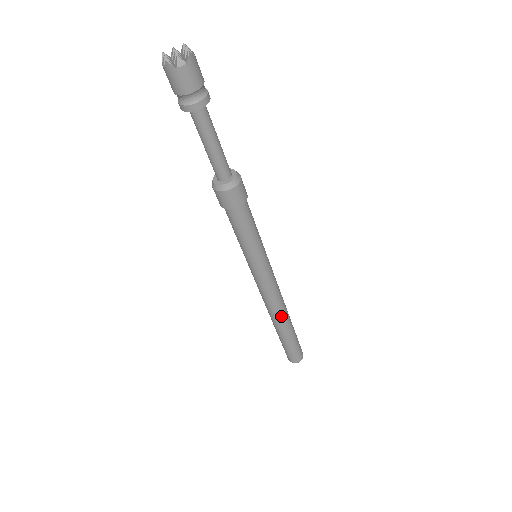
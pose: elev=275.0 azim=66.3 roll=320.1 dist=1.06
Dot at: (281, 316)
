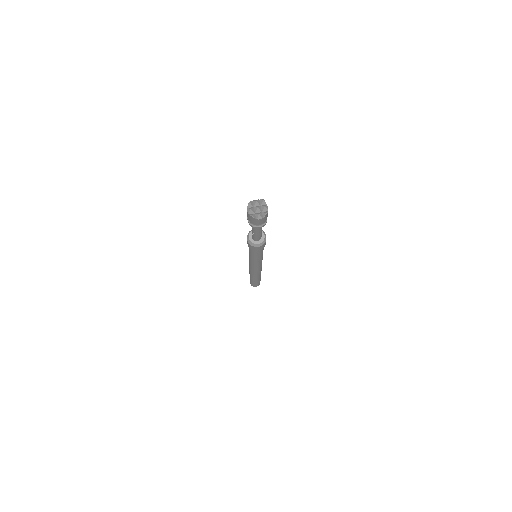
Dot at: (257, 275)
